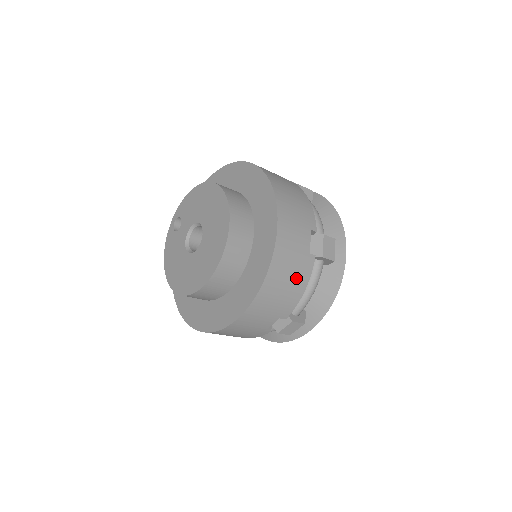
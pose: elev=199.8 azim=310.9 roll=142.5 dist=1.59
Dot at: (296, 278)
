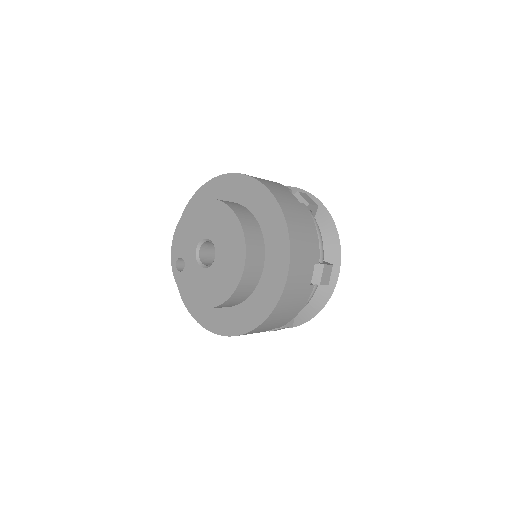
Dot at: (305, 222)
